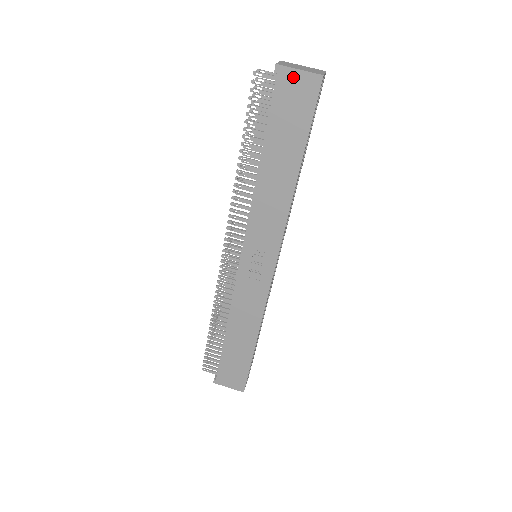
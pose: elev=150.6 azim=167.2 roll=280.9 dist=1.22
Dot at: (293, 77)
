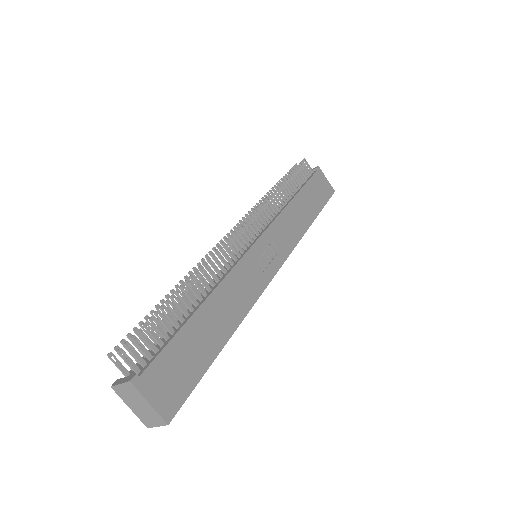
Dot at: (324, 178)
